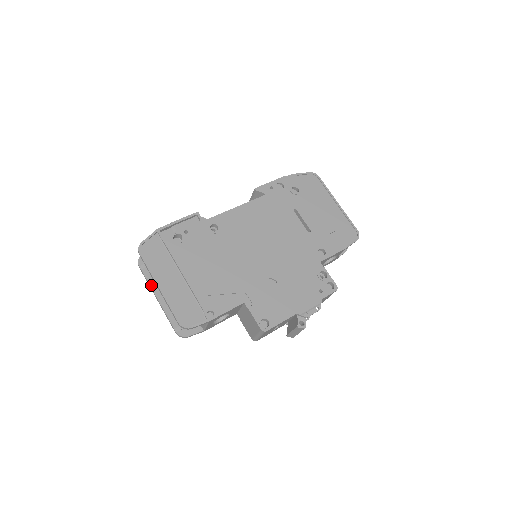
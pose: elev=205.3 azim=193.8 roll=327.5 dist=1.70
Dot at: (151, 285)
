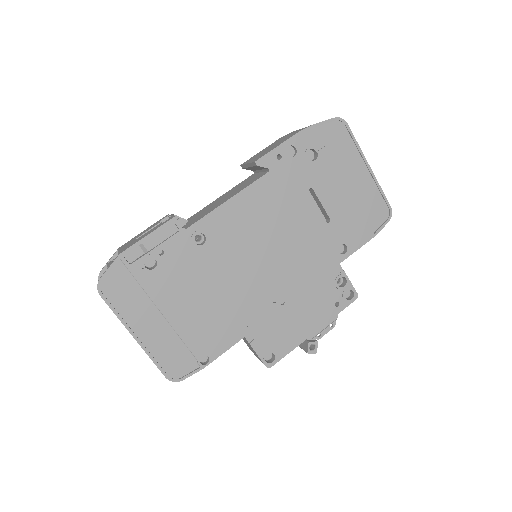
Dot at: occluded
